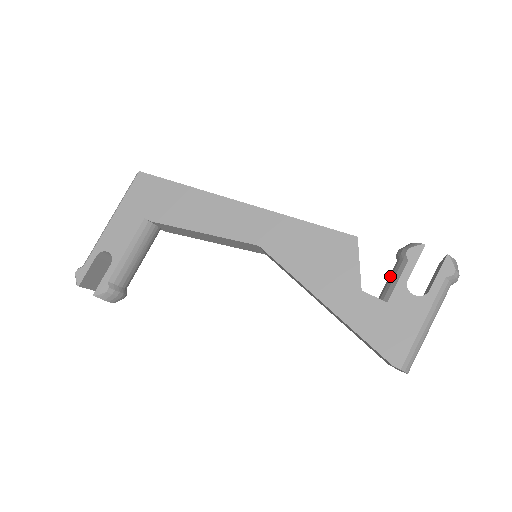
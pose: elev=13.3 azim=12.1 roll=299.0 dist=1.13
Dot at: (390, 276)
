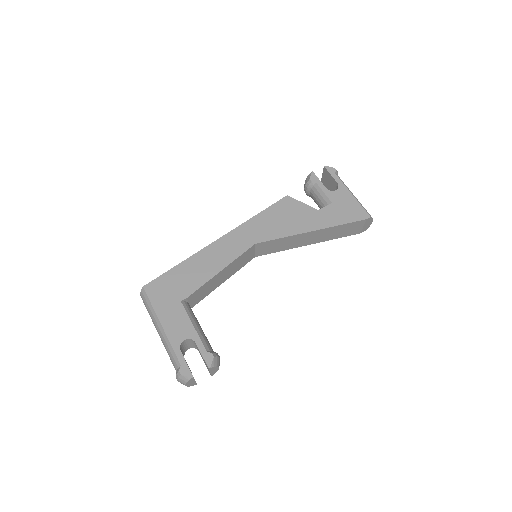
Dot at: (317, 198)
